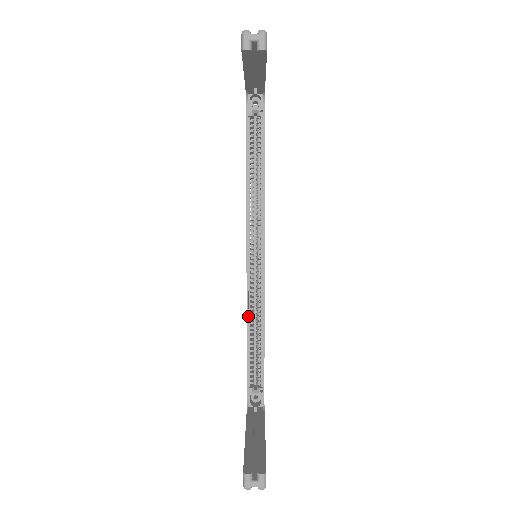
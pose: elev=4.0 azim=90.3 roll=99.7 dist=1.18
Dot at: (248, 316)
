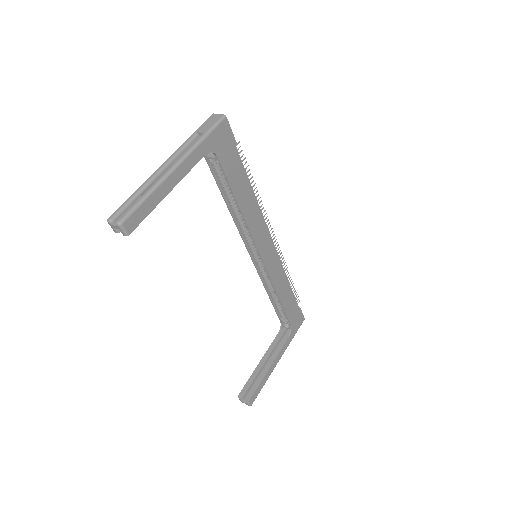
Dot at: (264, 286)
